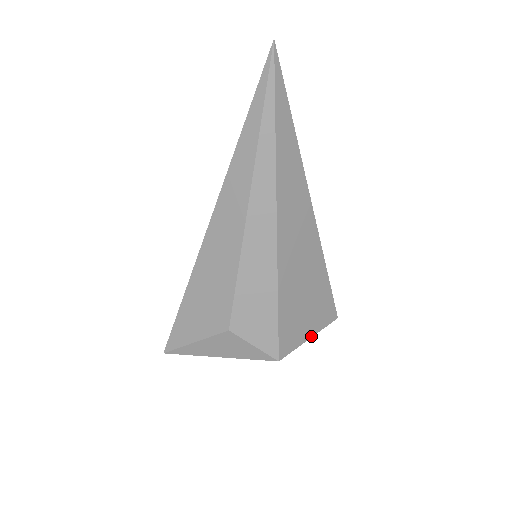
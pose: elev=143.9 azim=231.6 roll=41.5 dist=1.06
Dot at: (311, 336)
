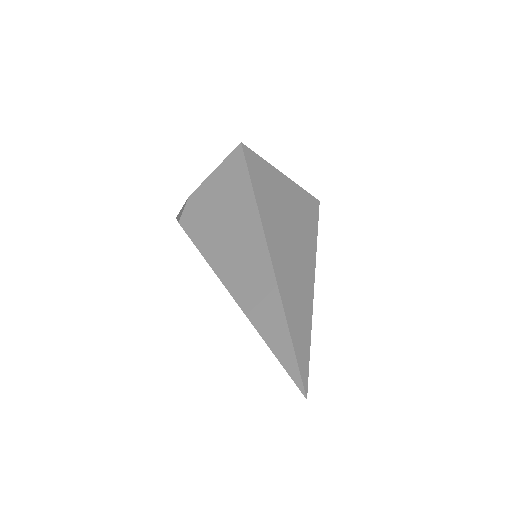
Dot at: occluded
